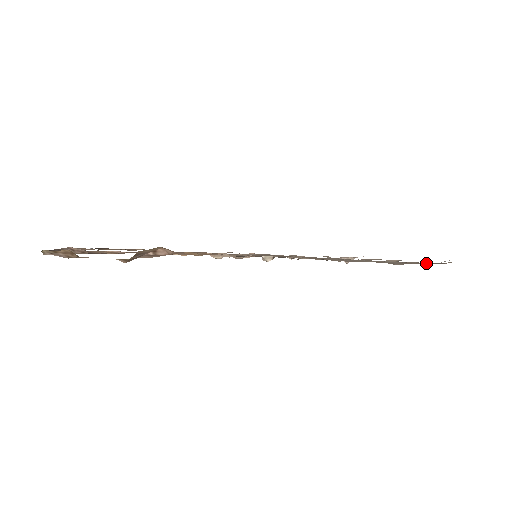
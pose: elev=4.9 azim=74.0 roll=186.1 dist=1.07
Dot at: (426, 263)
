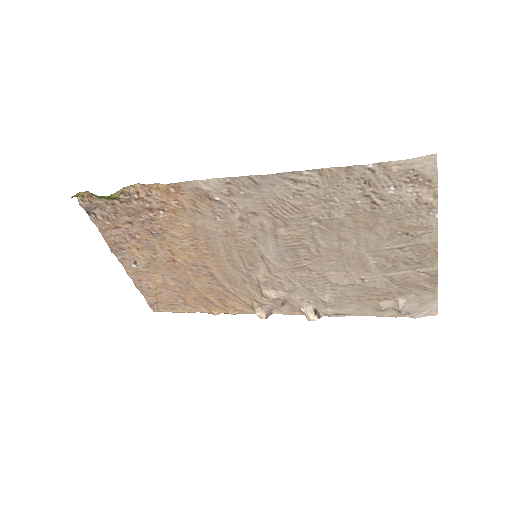
Dot at: (362, 165)
